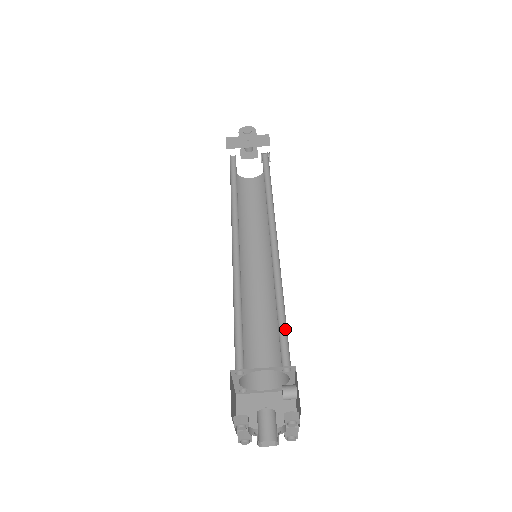
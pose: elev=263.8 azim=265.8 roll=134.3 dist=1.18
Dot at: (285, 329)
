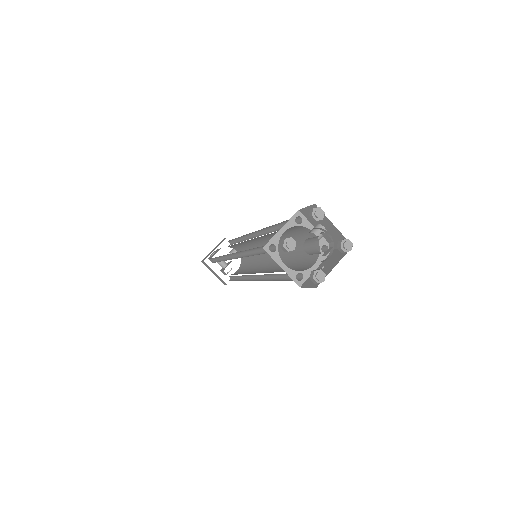
Dot at: occluded
